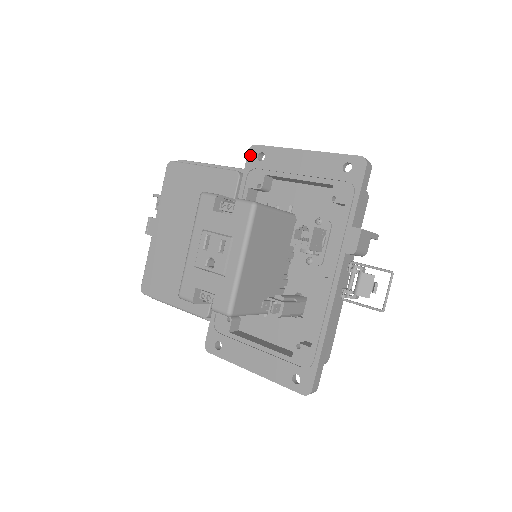
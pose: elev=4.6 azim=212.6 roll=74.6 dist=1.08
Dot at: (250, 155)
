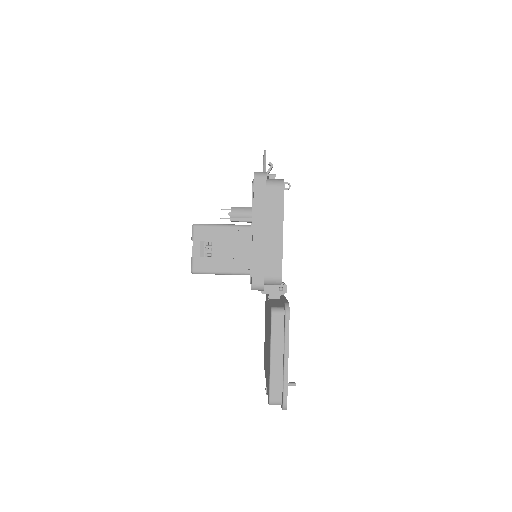
Dot at: occluded
